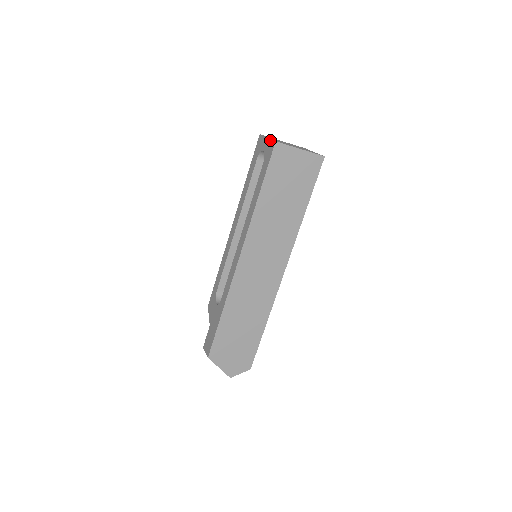
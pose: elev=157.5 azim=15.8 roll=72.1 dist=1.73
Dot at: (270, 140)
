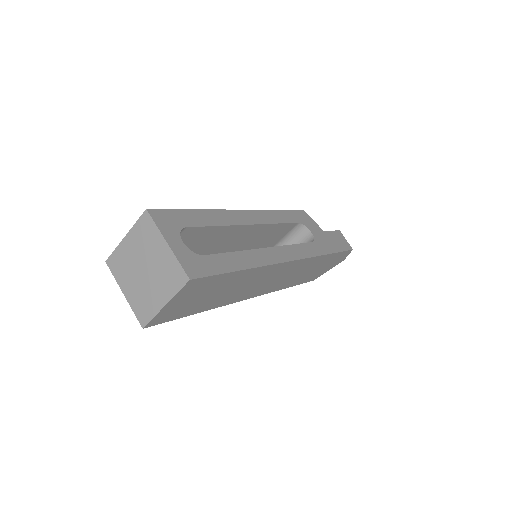
Dot at: (133, 310)
